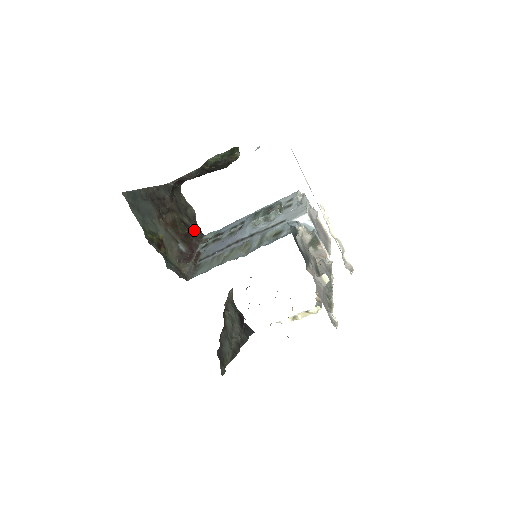
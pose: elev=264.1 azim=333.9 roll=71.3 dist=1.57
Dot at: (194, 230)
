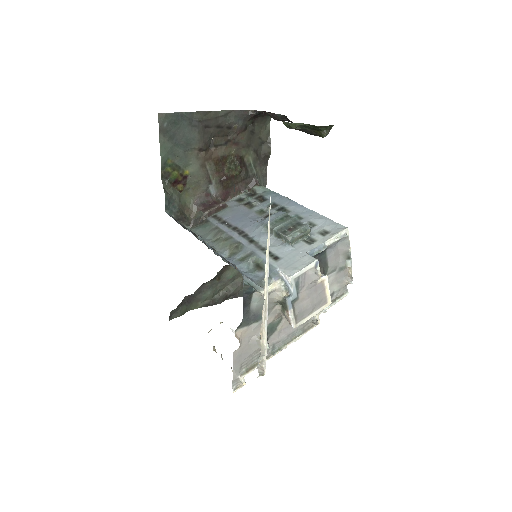
Dot at: (251, 173)
